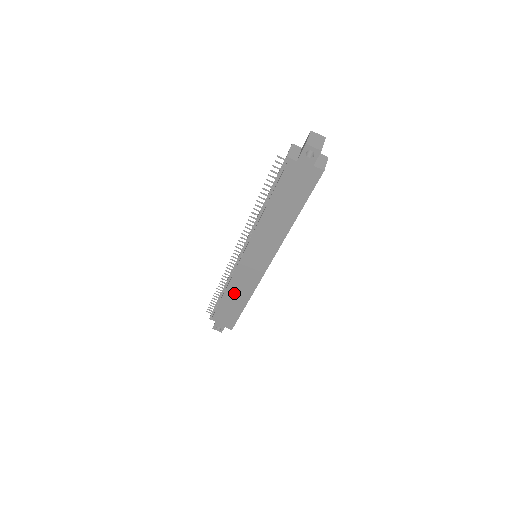
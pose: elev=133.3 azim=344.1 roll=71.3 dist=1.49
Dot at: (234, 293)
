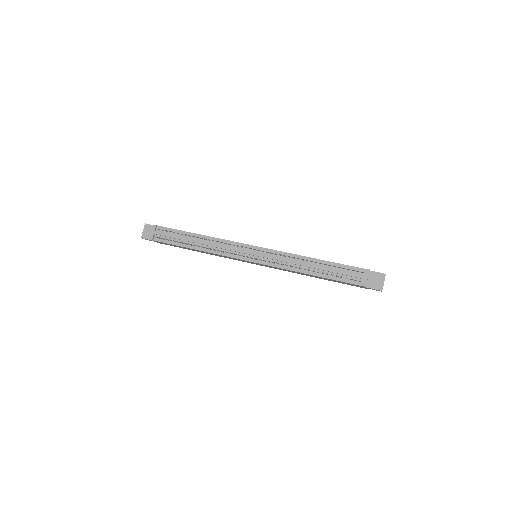
Dot at: (206, 252)
